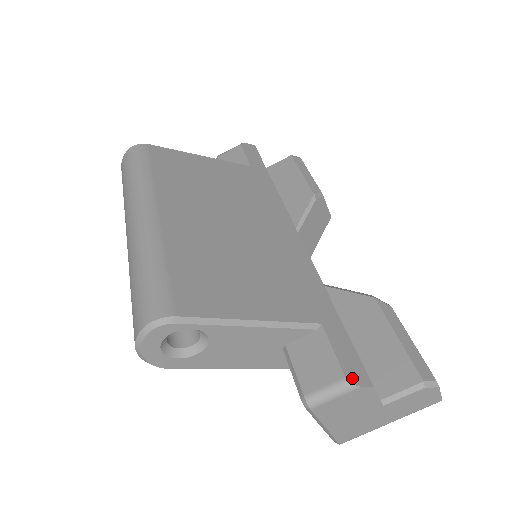
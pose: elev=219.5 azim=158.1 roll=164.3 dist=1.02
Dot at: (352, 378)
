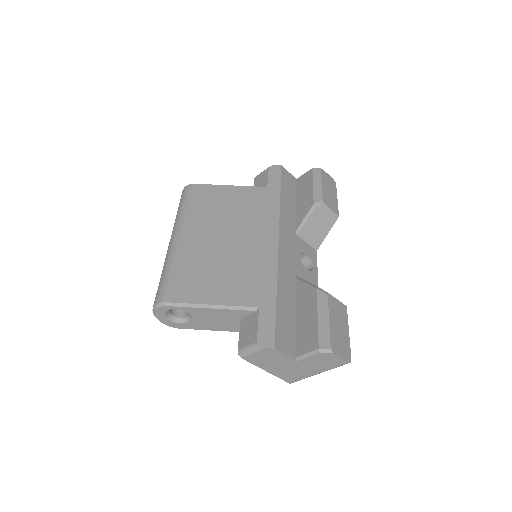
Dot at: (261, 342)
